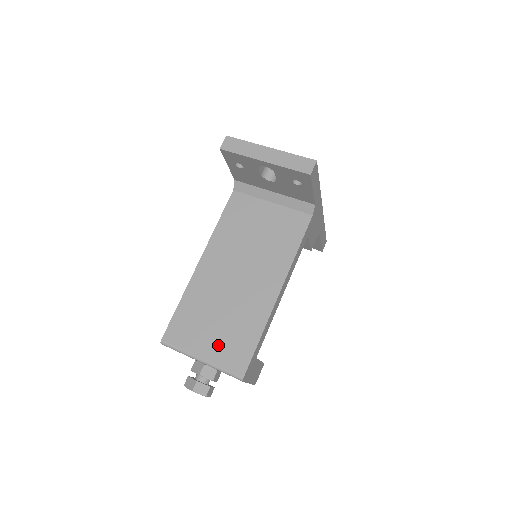
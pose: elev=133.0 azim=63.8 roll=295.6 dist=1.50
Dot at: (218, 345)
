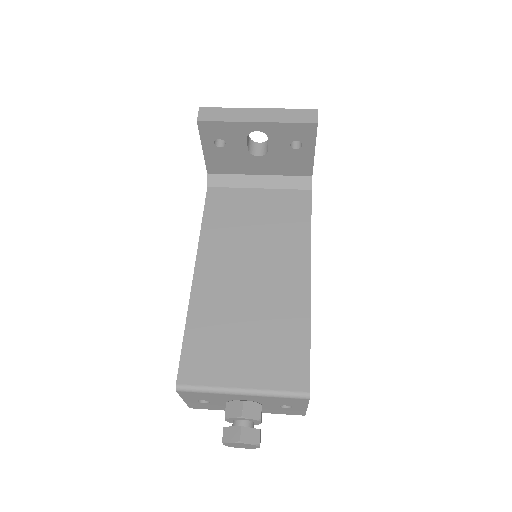
Dot at: (259, 364)
